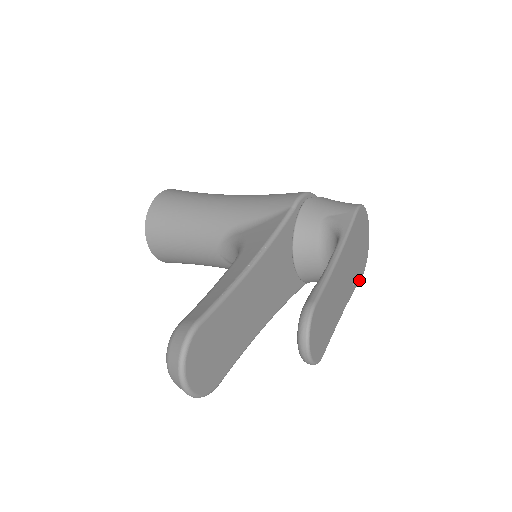
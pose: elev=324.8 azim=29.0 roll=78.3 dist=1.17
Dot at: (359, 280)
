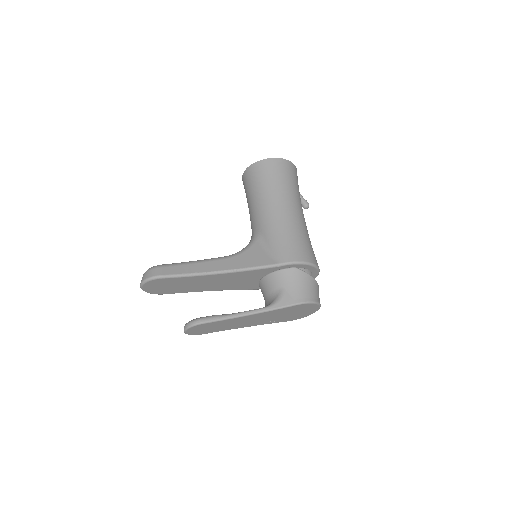
Dot at: occluded
